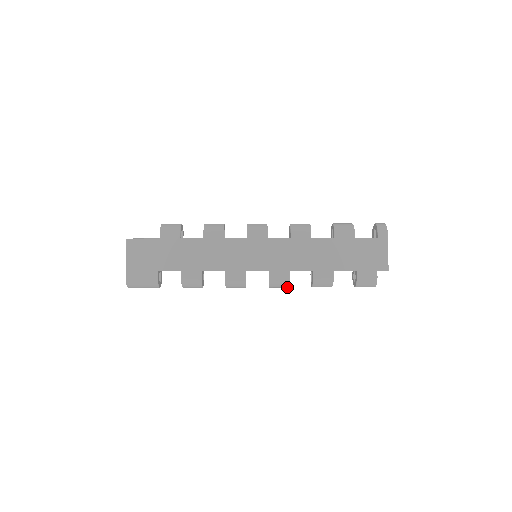
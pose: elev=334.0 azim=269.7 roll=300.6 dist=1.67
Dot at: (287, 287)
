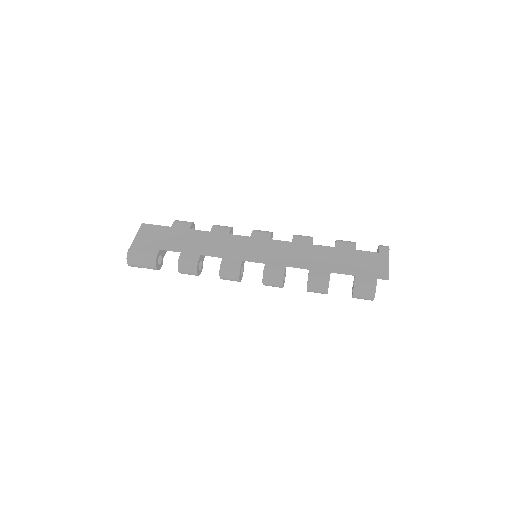
Dot at: (281, 285)
